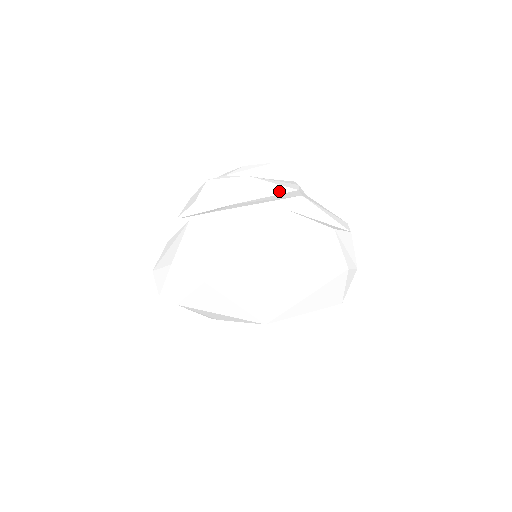
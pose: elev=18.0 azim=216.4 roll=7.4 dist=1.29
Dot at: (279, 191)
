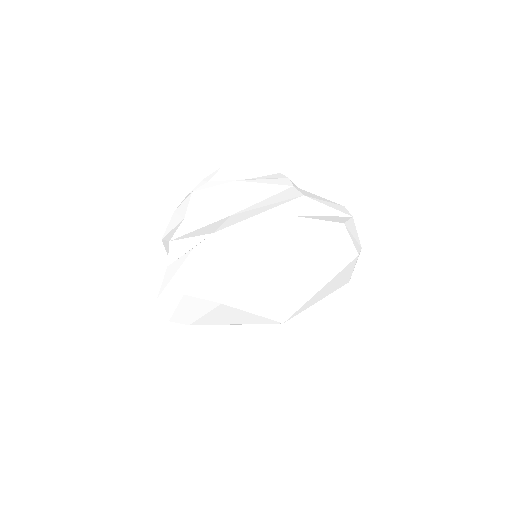
Dot at: (273, 191)
